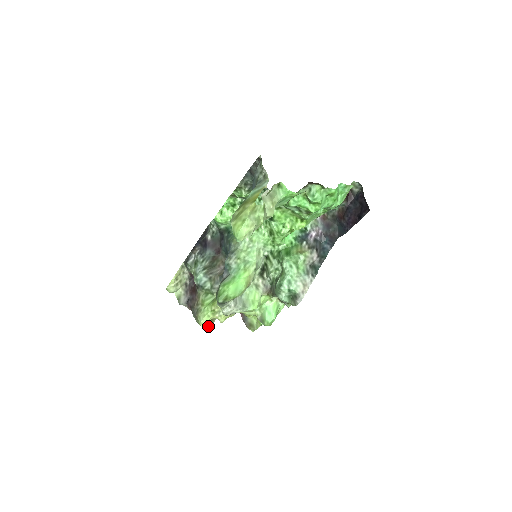
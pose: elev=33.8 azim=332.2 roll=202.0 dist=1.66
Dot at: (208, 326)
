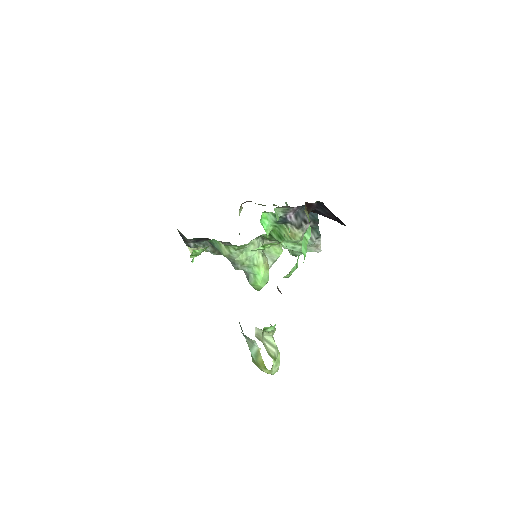
Dot at: occluded
